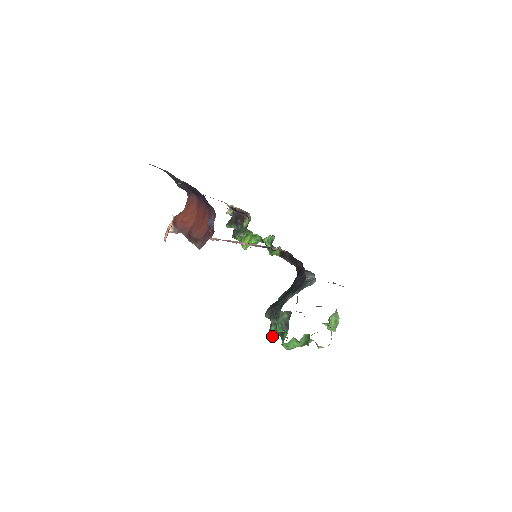
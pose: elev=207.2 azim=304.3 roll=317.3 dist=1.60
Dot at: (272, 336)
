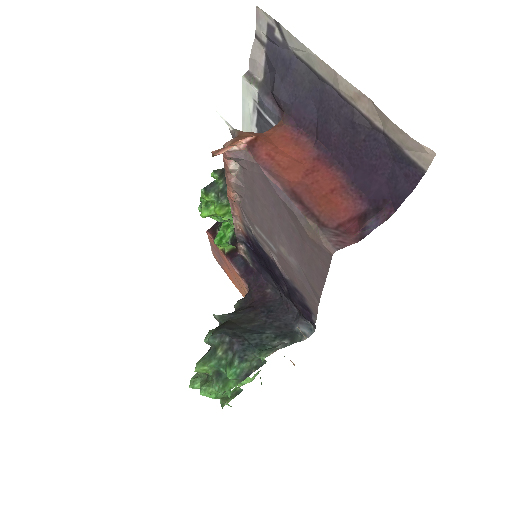
Dot at: (201, 371)
